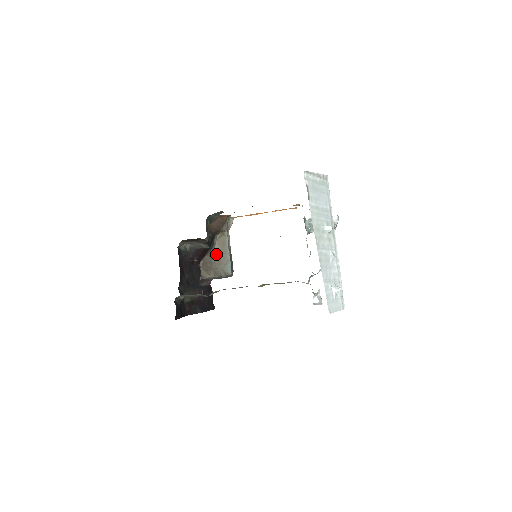
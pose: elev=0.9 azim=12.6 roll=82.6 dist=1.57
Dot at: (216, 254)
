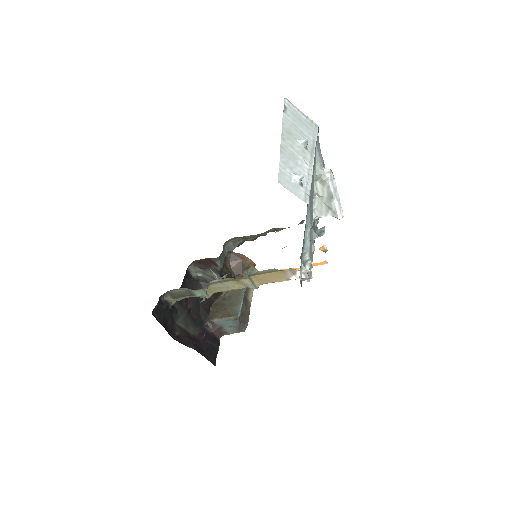
Dot at: (230, 296)
